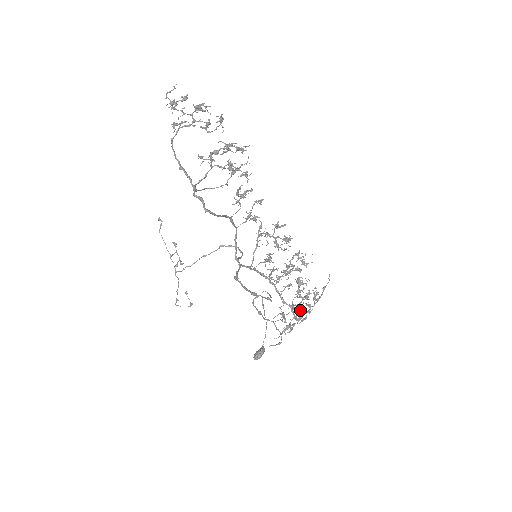
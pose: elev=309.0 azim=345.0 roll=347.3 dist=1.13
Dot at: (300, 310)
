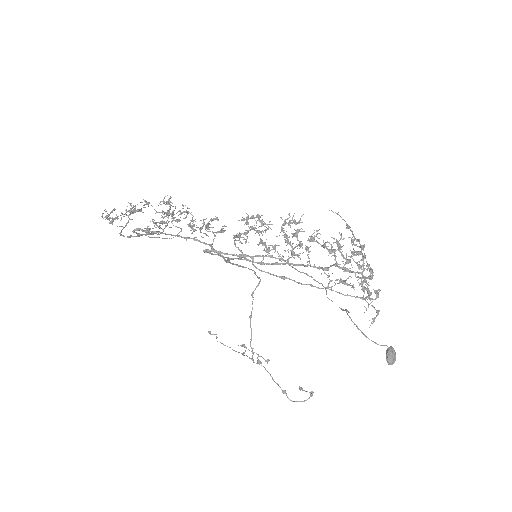
Dot at: (349, 262)
